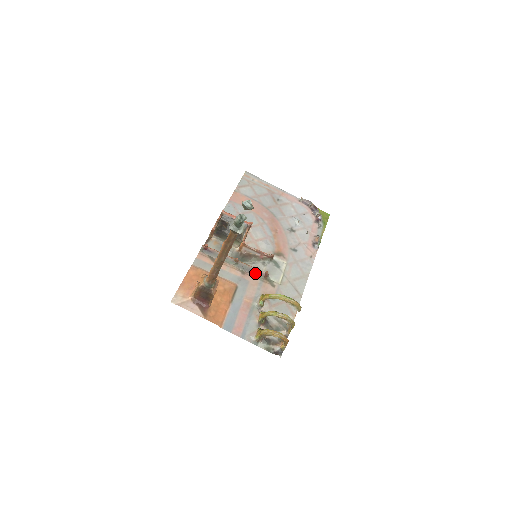
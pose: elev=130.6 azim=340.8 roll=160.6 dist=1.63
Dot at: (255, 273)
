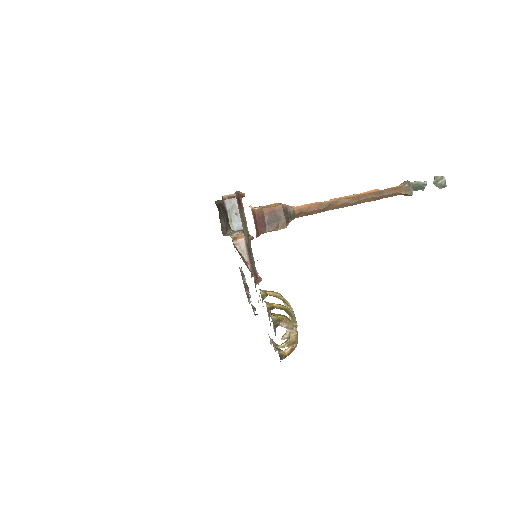
Dot at: (252, 268)
